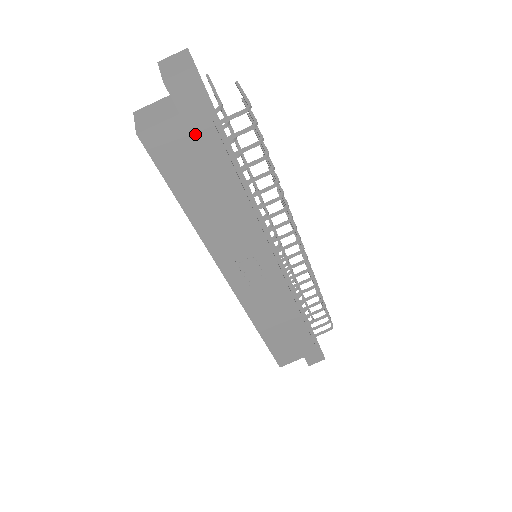
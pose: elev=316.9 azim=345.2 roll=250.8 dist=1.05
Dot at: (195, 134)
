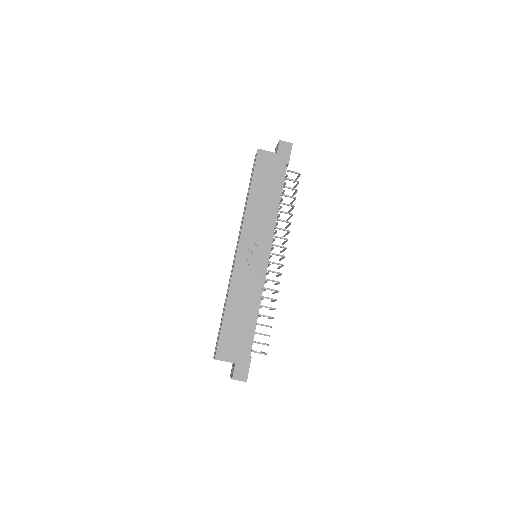
Dot at: (277, 164)
